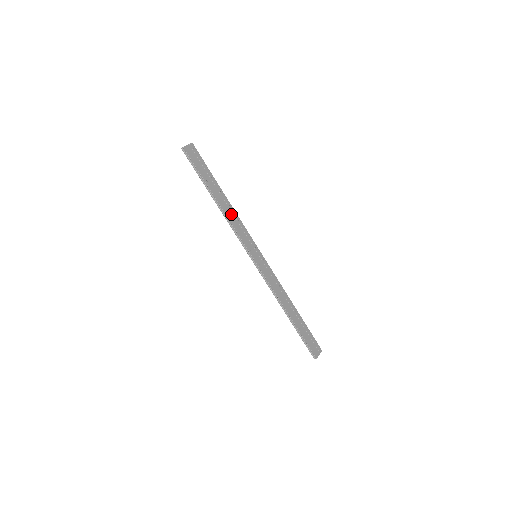
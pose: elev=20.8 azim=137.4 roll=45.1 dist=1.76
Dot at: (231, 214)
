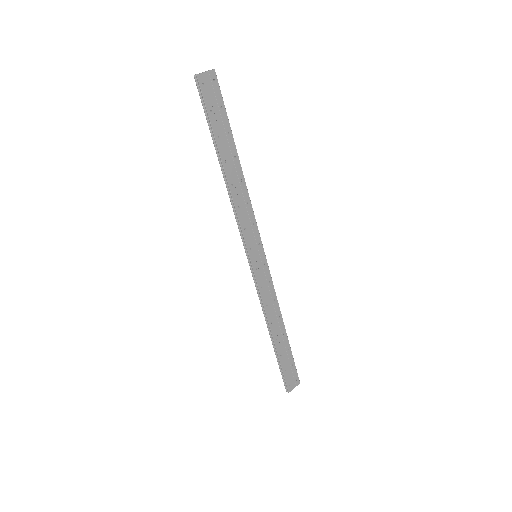
Dot at: (239, 193)
